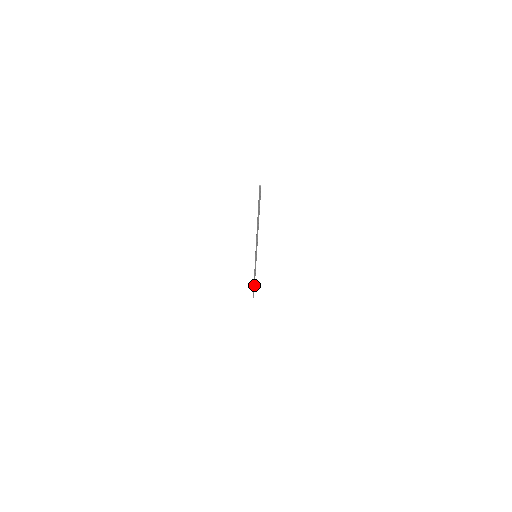
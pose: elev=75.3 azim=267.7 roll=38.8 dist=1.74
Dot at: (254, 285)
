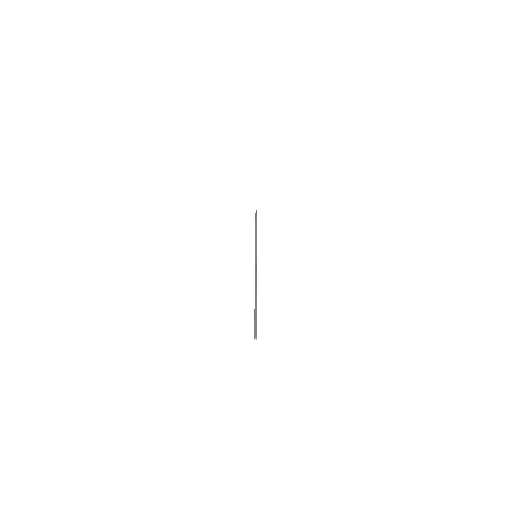
Dot at: (256, 224)
